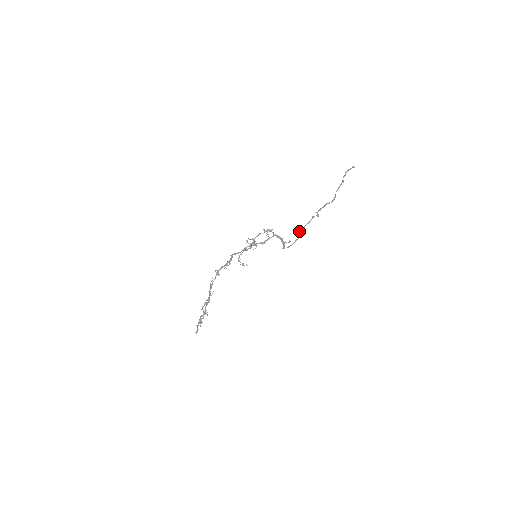
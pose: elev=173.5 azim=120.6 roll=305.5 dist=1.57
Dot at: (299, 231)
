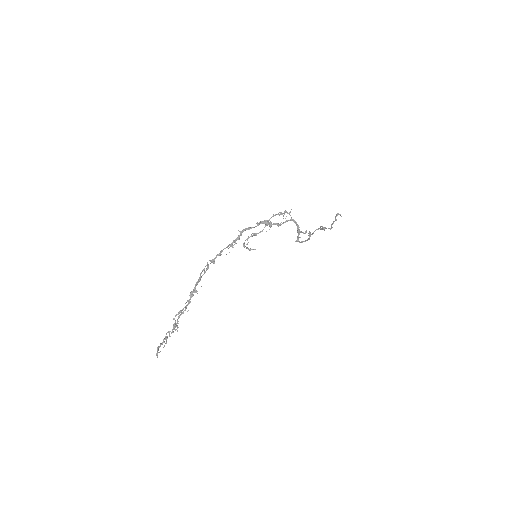
Dot at: (310, 232)
